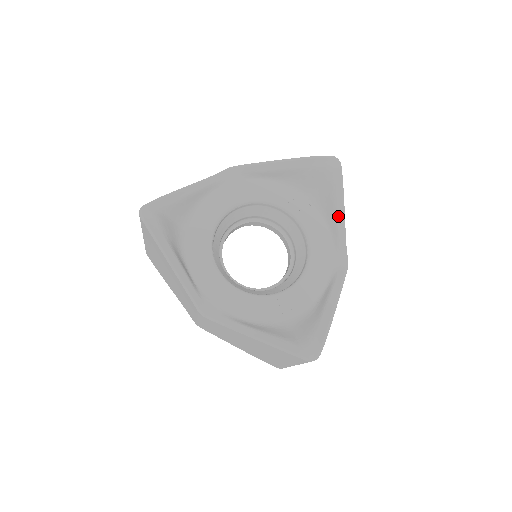
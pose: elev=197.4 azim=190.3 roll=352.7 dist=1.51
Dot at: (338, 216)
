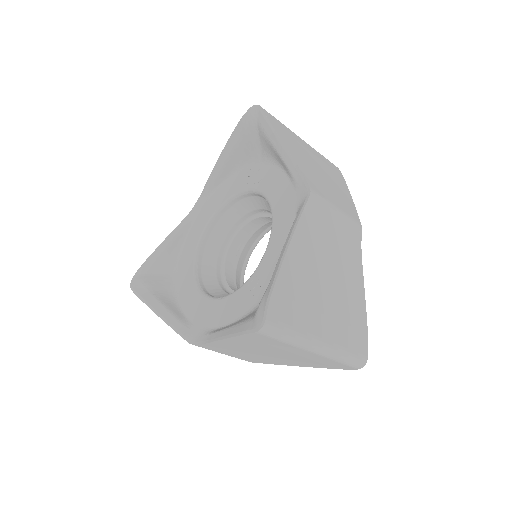
Dot at: (280, 153)
